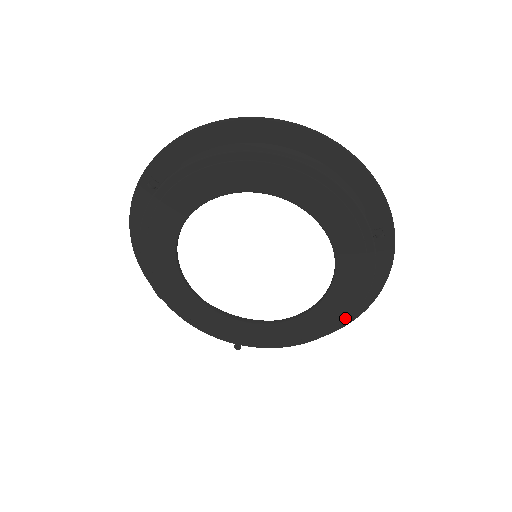
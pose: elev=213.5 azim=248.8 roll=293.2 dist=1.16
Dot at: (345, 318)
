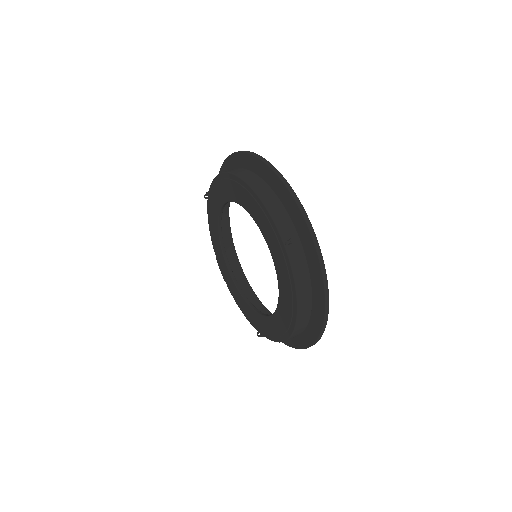
Dot at: (294, 322)
